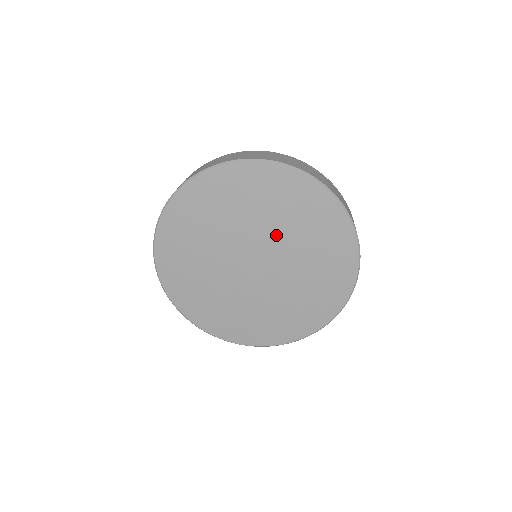
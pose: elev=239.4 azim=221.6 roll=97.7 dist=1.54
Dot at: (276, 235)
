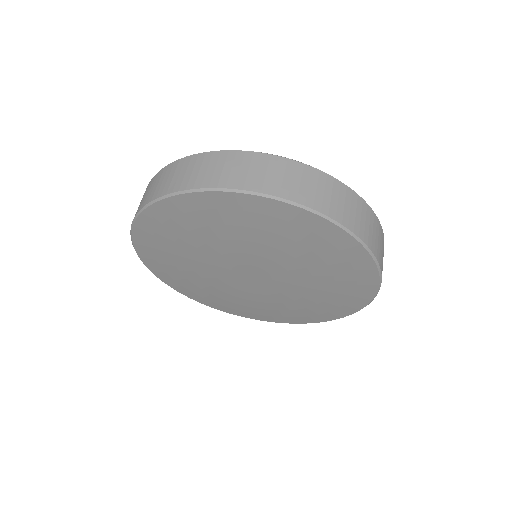
Dot at: (266, 255)
